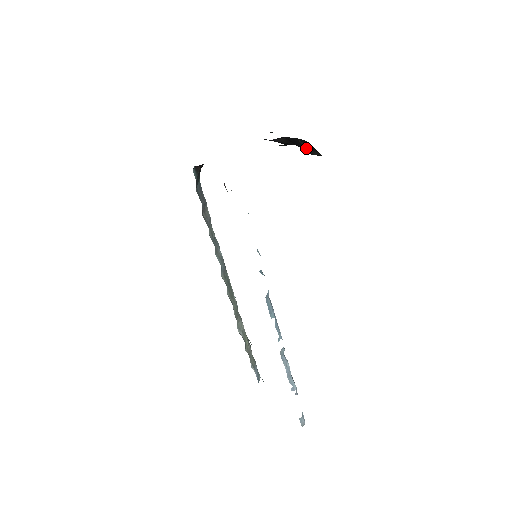
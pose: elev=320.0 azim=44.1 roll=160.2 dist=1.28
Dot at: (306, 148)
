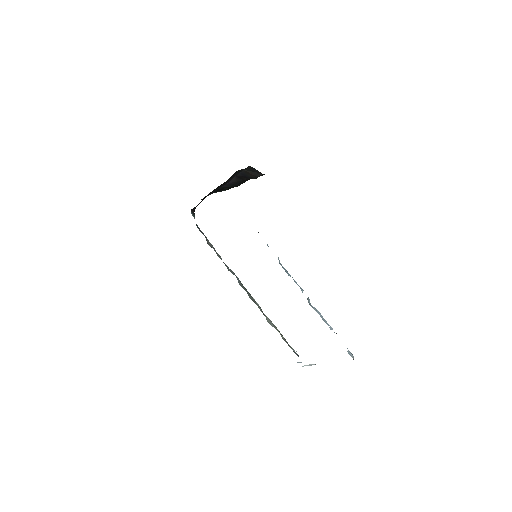
Dot at: (252, 174)
